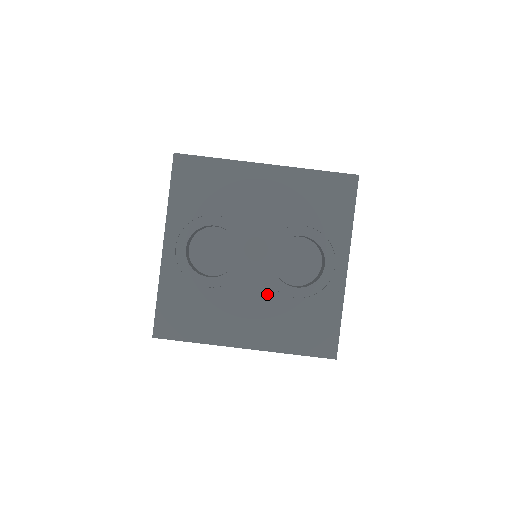
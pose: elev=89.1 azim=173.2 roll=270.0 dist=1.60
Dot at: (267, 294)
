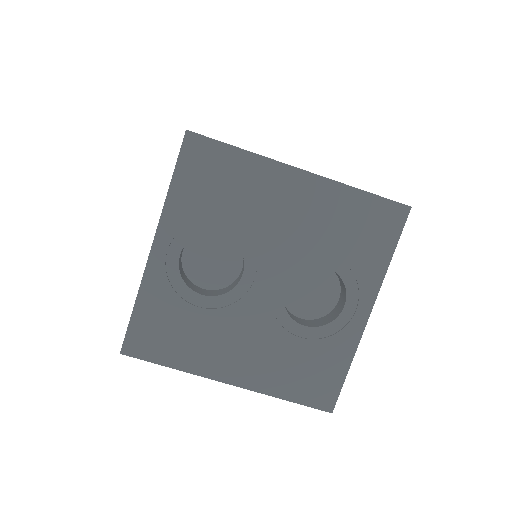
Dot at: (269, 327)
